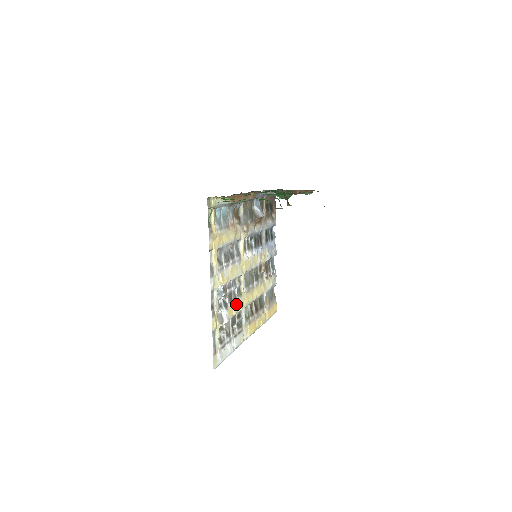
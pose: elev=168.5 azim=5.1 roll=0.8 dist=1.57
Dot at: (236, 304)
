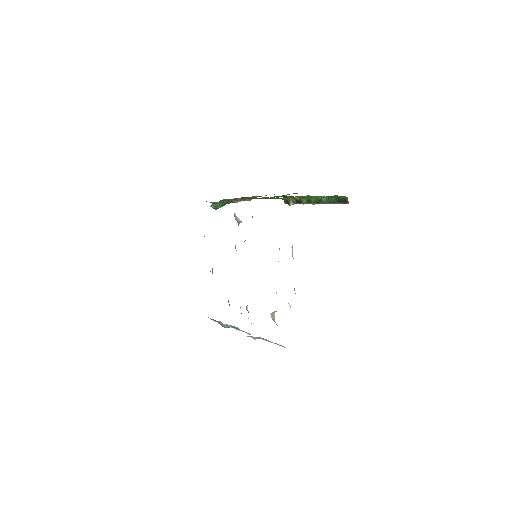
Dot at: occluded
